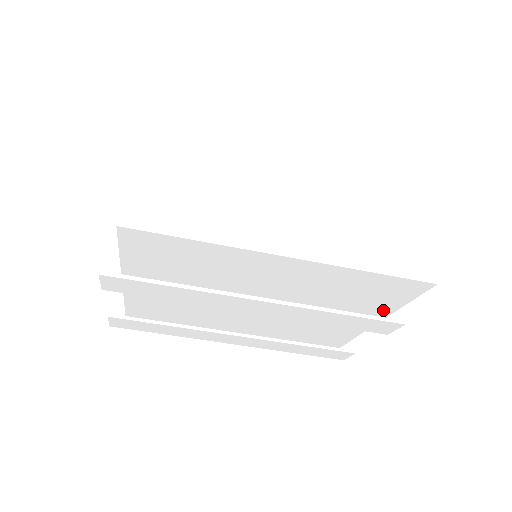
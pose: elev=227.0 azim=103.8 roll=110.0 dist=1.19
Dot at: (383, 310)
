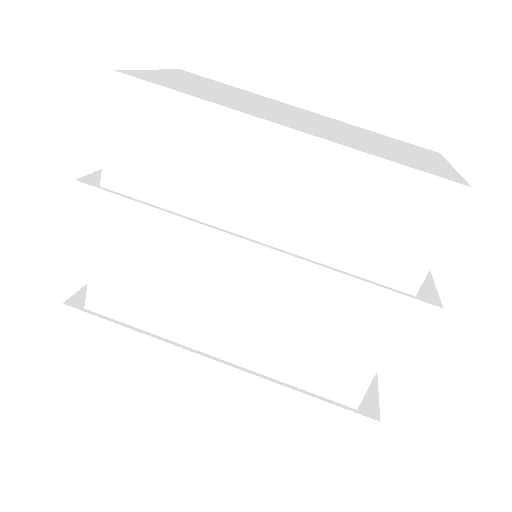
Dot at: (410, 272)
